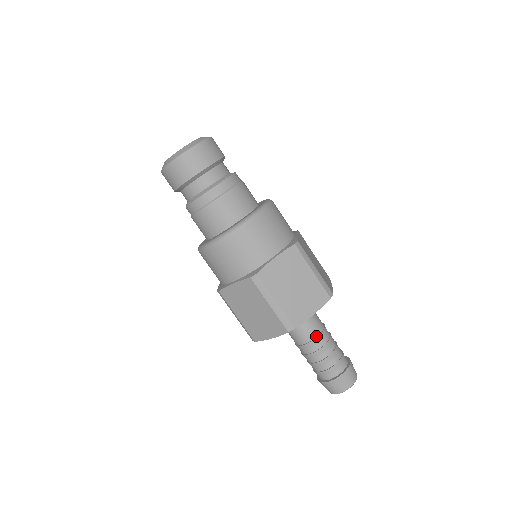
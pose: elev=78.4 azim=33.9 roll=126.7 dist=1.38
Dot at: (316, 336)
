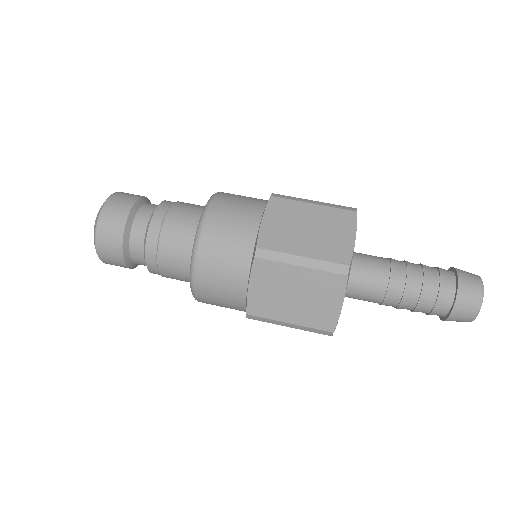
Dot at: (387, 259)
